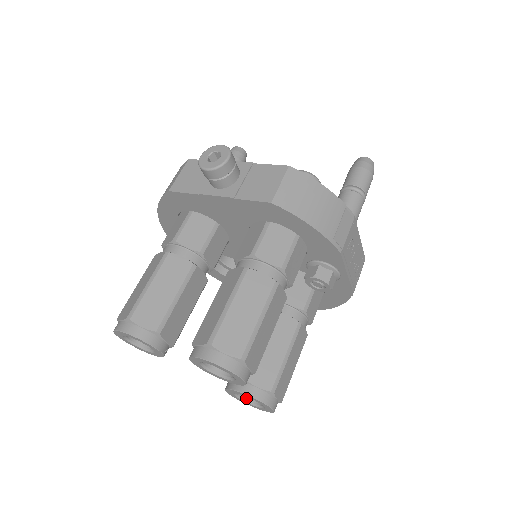
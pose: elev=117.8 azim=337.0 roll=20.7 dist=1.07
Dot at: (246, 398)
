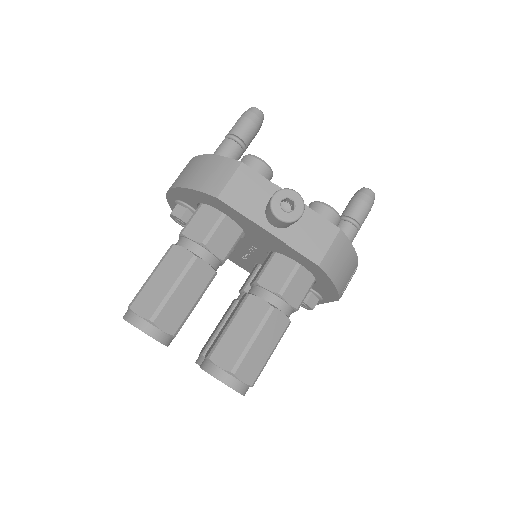
Dot at: occluded
